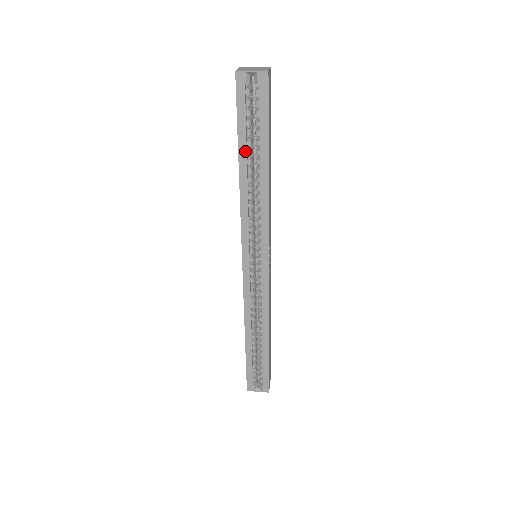
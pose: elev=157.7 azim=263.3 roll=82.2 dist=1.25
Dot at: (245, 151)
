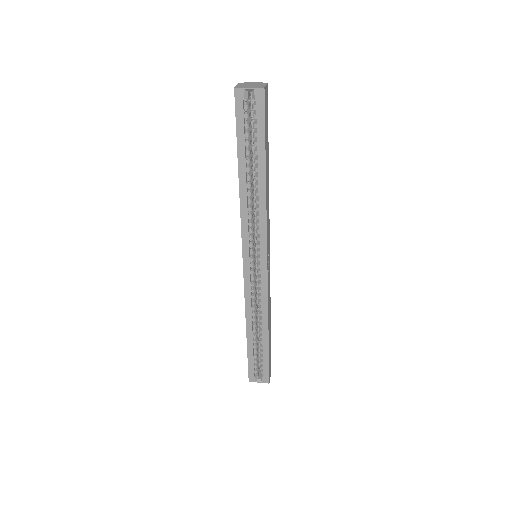
Dot at: (244, 160)
